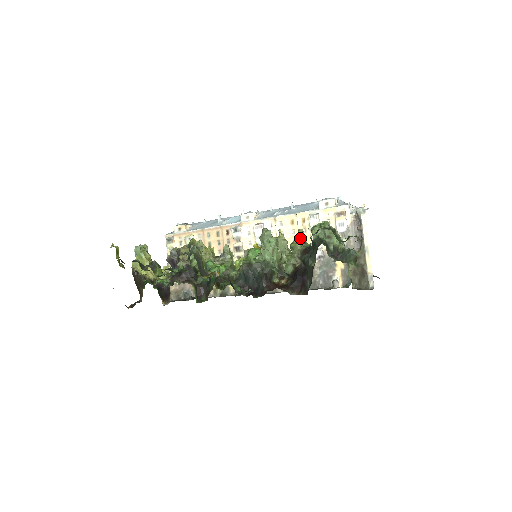
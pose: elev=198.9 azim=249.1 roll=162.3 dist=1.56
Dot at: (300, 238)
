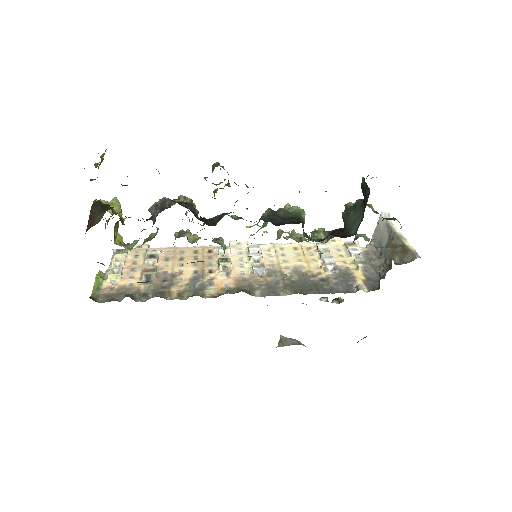
Dot at: occluded
